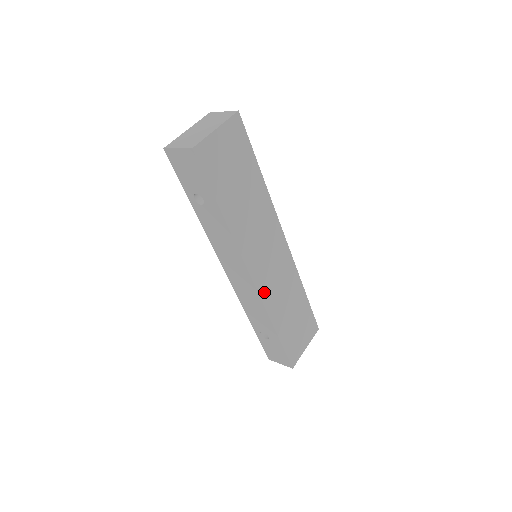
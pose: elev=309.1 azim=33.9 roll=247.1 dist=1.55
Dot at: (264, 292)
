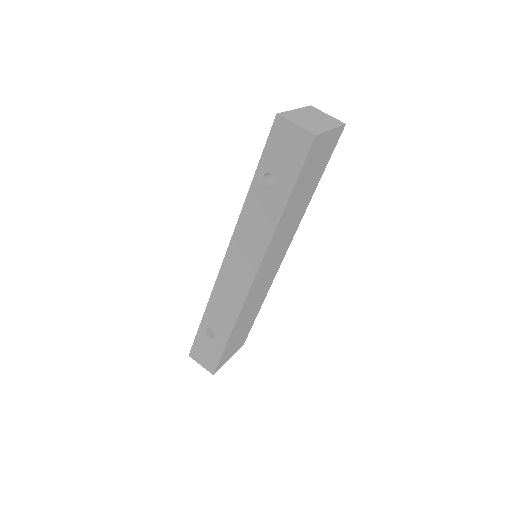
Dot at: (250, 294)
